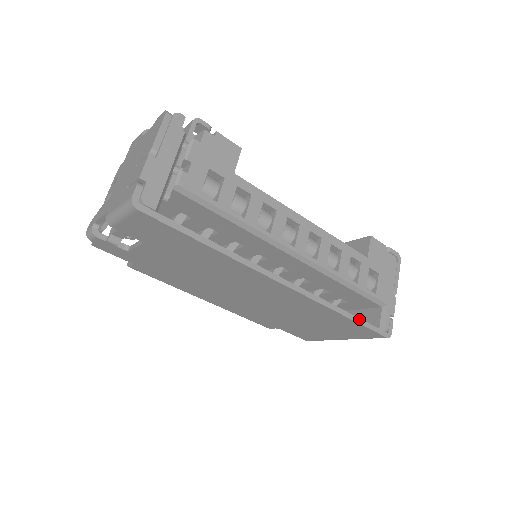
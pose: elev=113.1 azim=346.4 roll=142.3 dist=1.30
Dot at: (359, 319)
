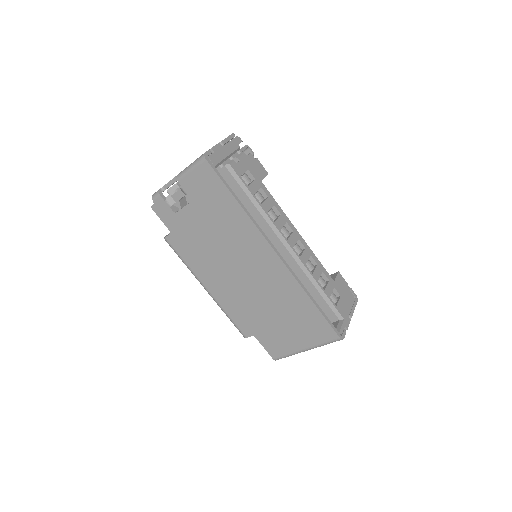
Dot at: (322, 311)
